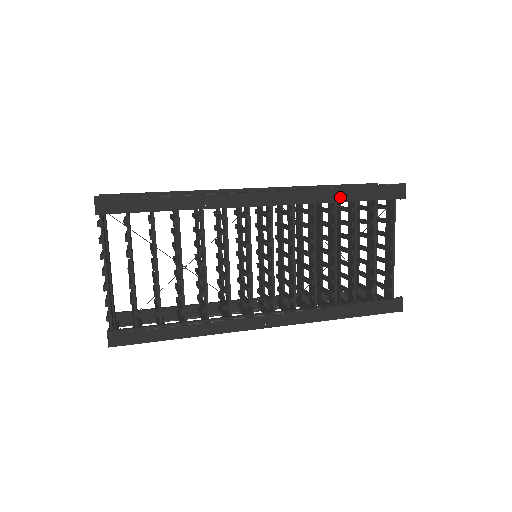
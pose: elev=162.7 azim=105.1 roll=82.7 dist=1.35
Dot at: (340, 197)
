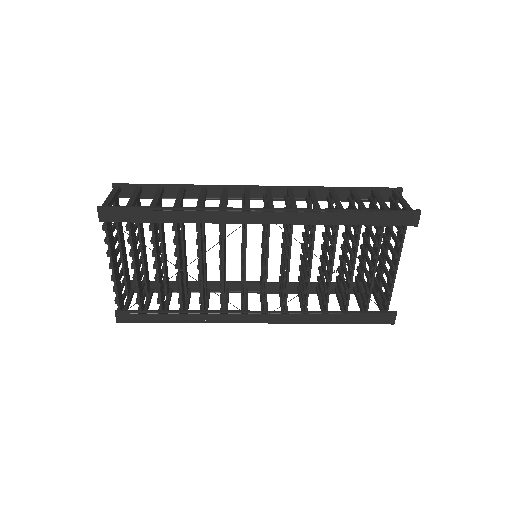
Dot at: (343, 220)
